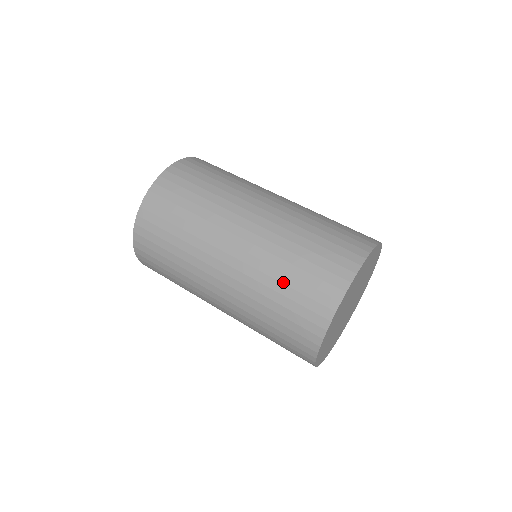
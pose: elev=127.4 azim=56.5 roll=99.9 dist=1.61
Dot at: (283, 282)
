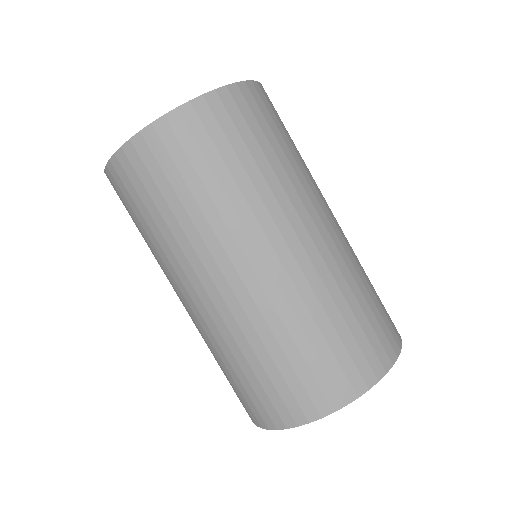
Dot at: (285, 350)
